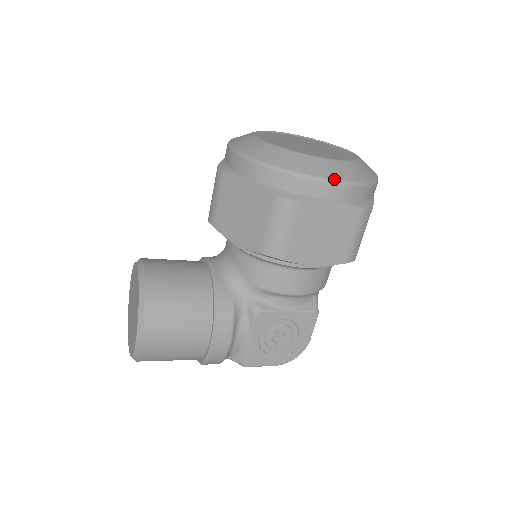
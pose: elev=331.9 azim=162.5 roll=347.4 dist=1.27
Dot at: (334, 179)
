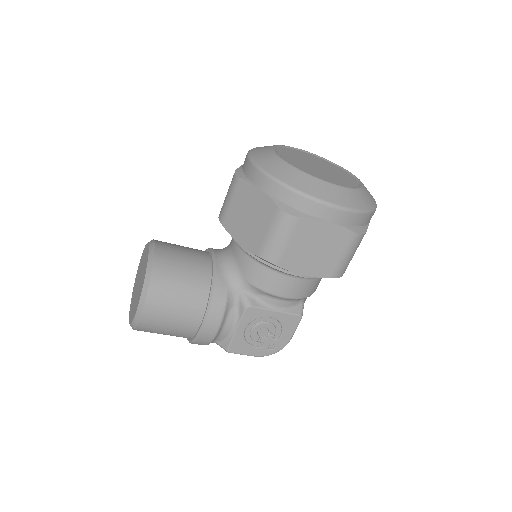
Dot at: (334, 203)
